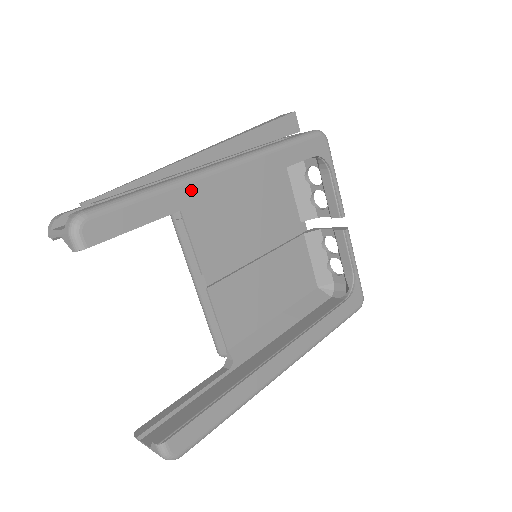
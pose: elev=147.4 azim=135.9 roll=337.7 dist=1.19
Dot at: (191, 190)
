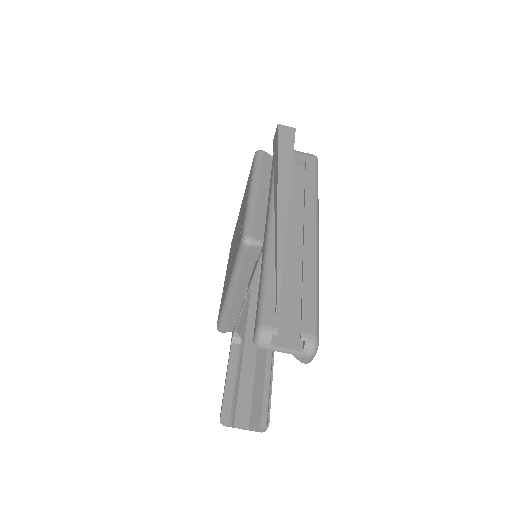
Dot at: occluded
